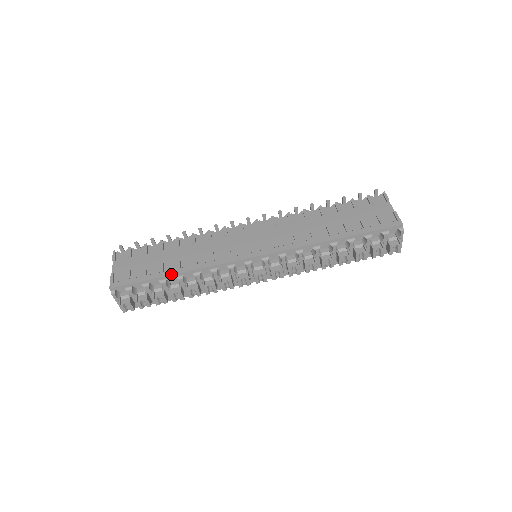
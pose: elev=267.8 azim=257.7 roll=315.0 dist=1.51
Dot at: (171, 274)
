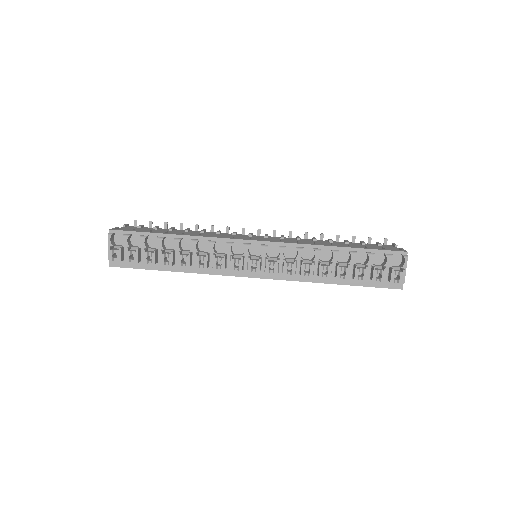
Dot at: (171, 234)
